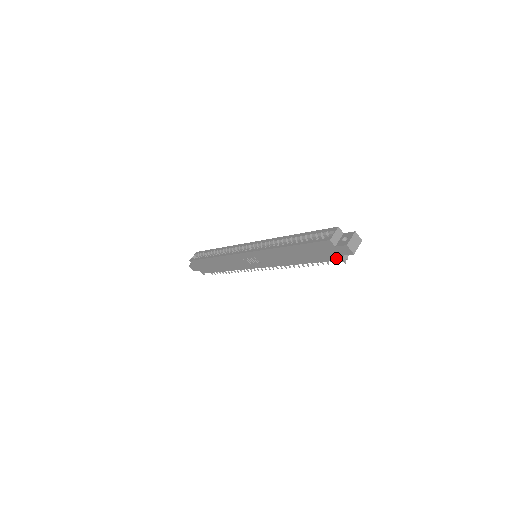
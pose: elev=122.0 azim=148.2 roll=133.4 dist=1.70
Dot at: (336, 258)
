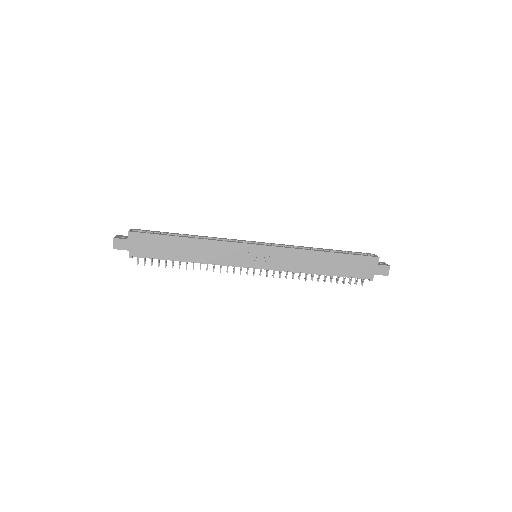
Dot at: (368, 276)
